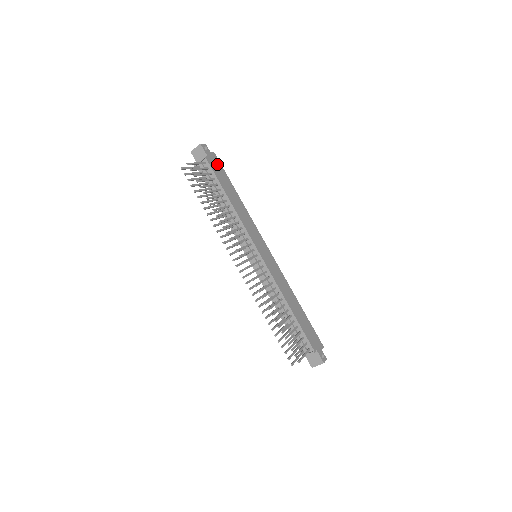
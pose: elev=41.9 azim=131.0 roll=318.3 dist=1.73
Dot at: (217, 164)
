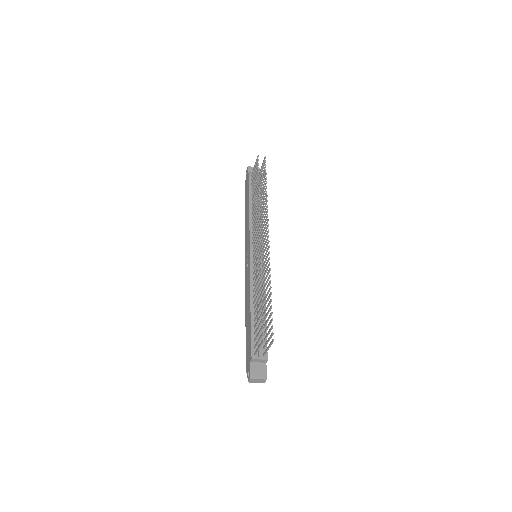
Dot at: occluded
